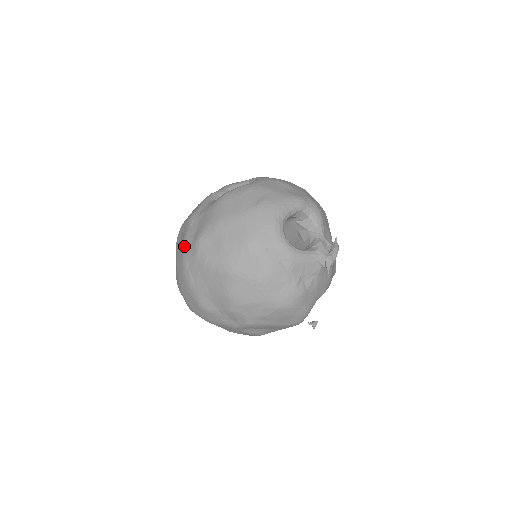
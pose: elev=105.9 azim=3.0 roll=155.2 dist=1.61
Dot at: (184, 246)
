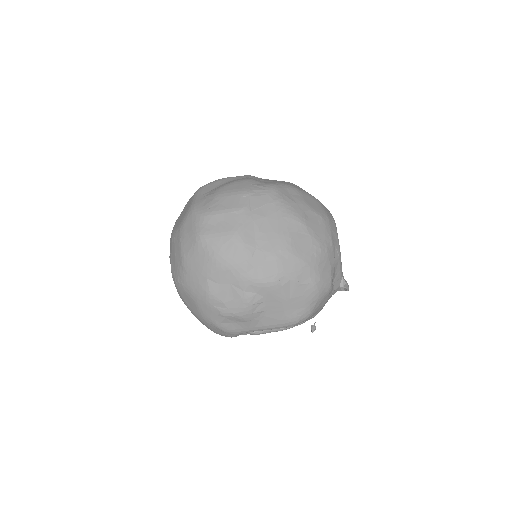
Dot at: (249, 182)
